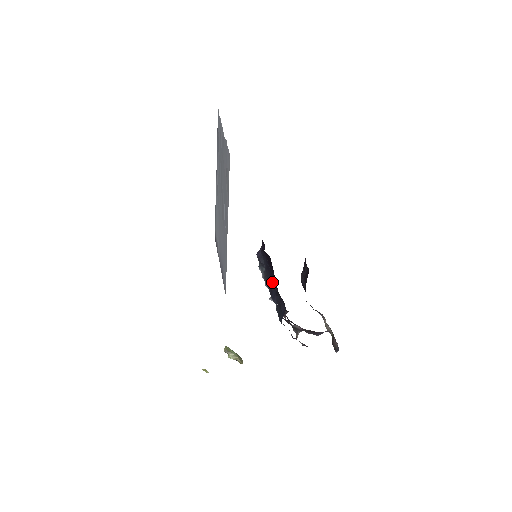
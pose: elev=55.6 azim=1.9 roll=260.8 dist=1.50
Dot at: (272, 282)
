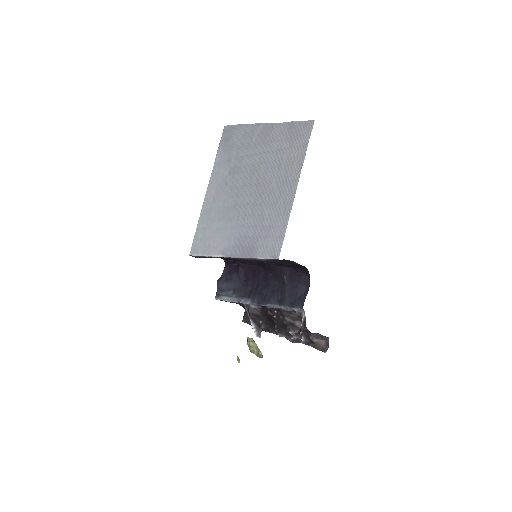
Dot at: (262, 288)
